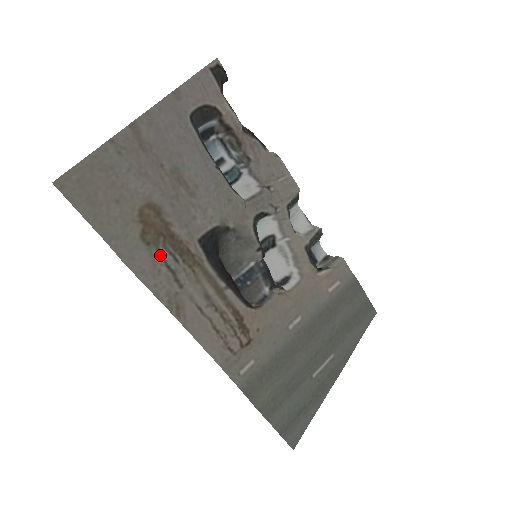
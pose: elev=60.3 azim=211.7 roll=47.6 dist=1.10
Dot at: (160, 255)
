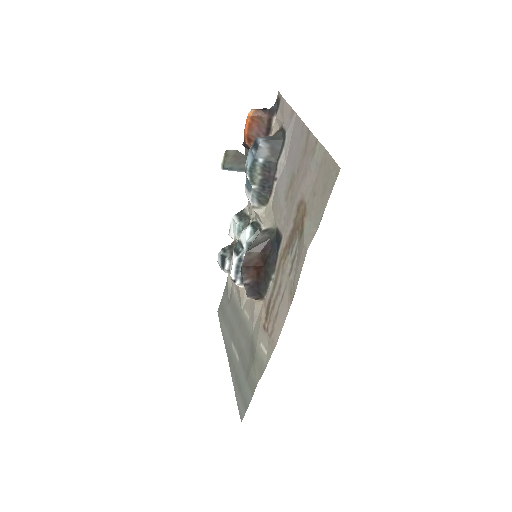
Dot at: (298, 246)
